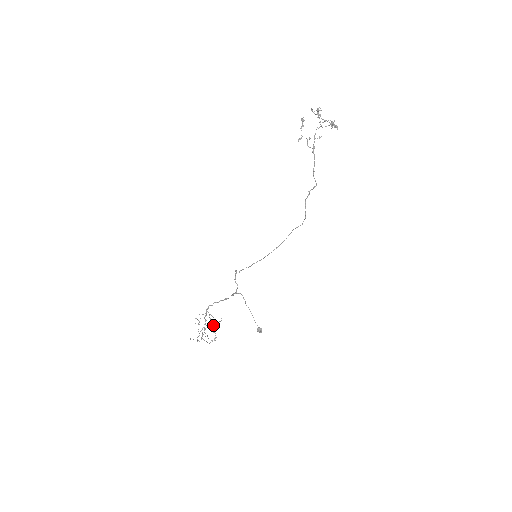
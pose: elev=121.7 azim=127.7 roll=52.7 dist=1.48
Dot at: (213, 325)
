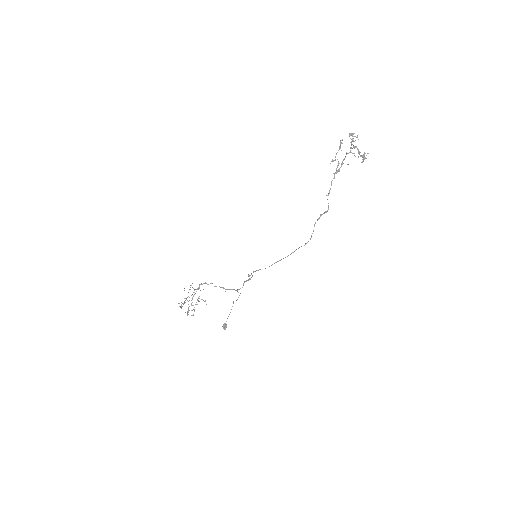
Dot at: (197, 300)
